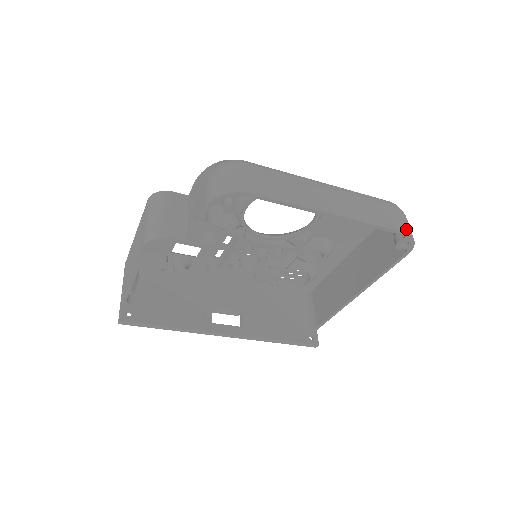
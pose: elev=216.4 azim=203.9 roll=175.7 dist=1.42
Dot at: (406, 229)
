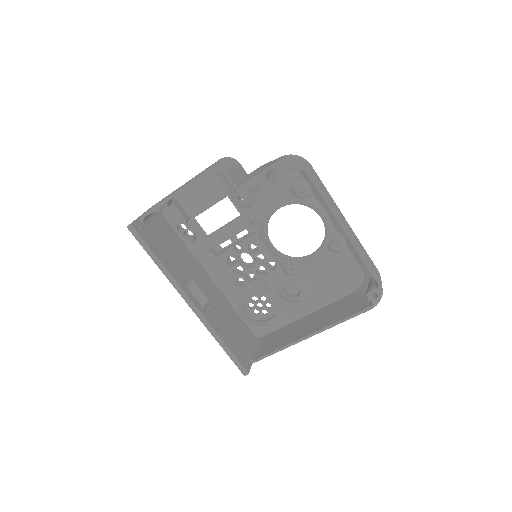
Dot at: (381, 282)
